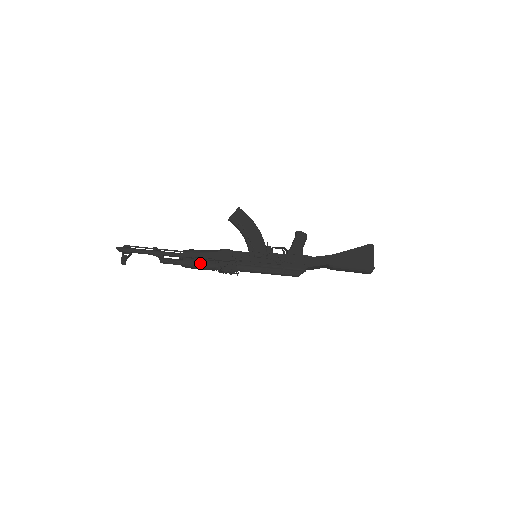
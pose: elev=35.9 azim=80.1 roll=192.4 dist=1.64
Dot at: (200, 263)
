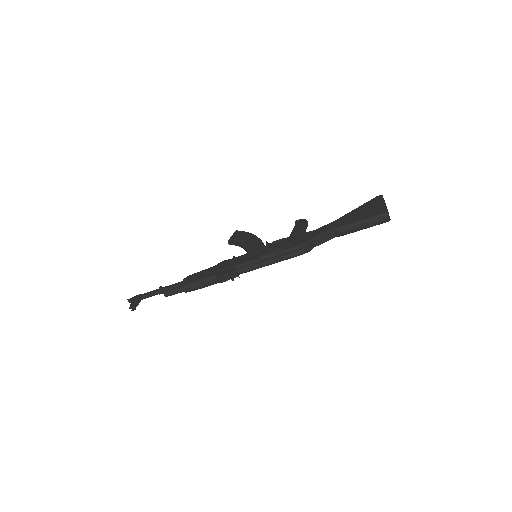
Dot at: (198, 280)
